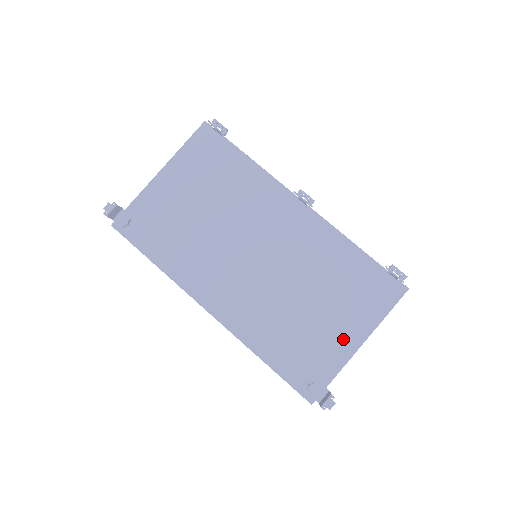
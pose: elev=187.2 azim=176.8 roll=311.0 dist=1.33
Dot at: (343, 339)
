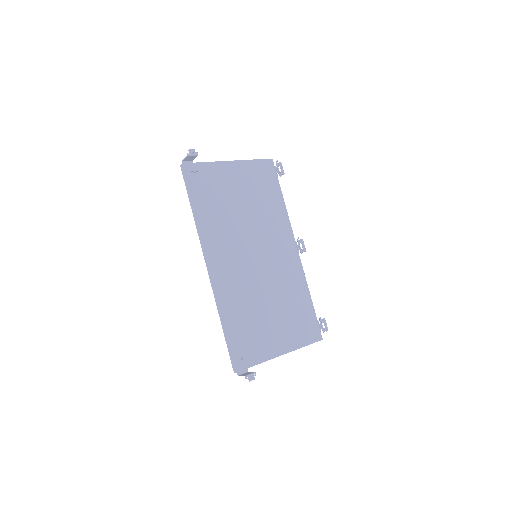
Dot at: (276, 343)
